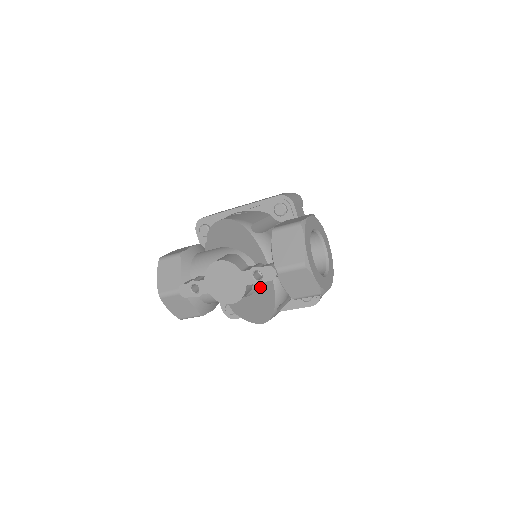
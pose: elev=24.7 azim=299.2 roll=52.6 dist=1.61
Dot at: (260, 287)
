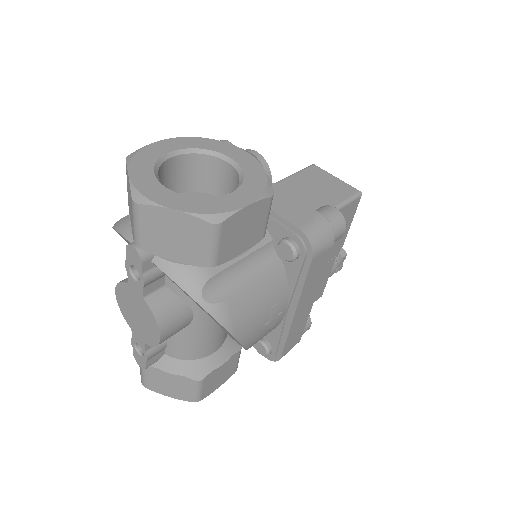
Dot at: (178, 287)
